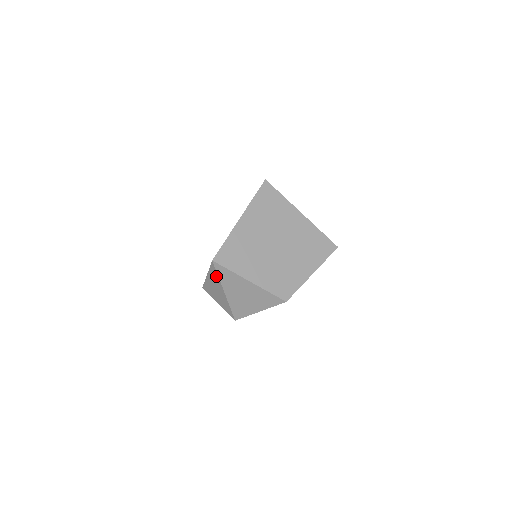
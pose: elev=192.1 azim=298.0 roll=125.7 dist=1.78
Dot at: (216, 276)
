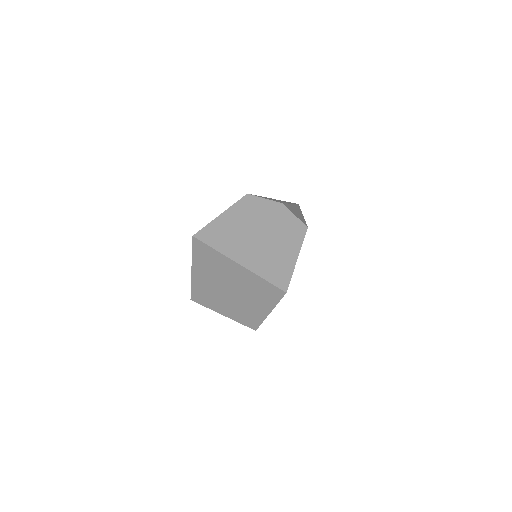
Dot at: occluded
